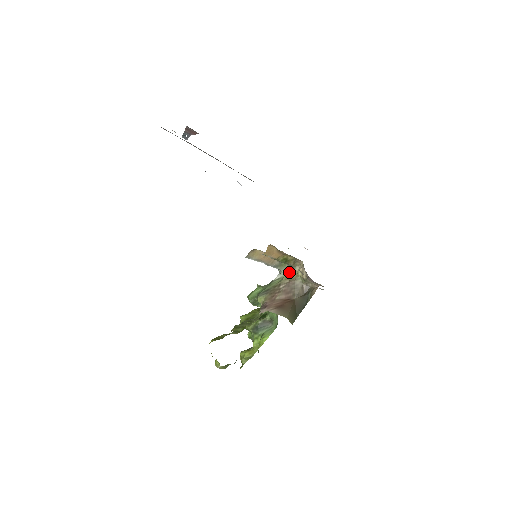
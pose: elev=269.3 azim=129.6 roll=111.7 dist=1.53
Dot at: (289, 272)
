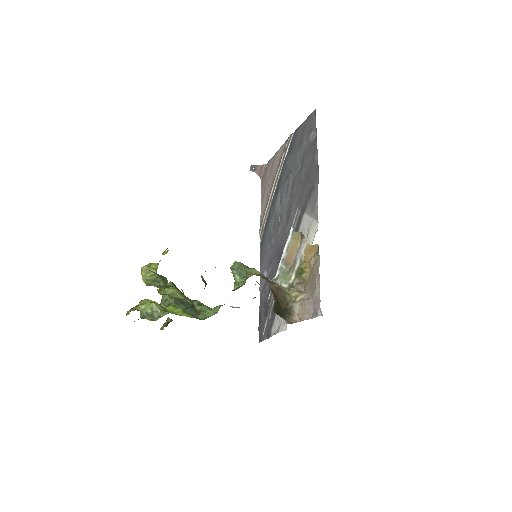
Dot at: occluded
